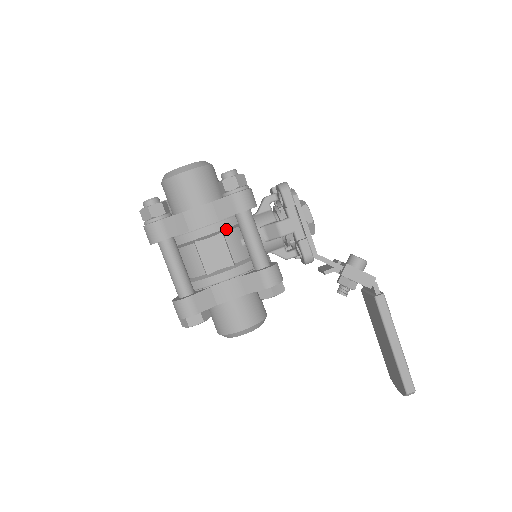
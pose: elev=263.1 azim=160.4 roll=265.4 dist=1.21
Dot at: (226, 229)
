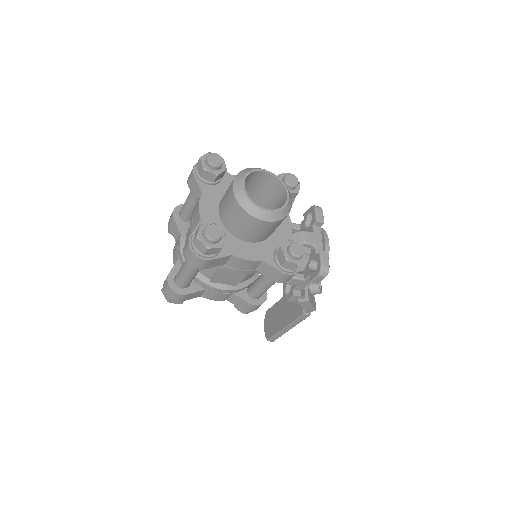
Dot at: (254, 271)
